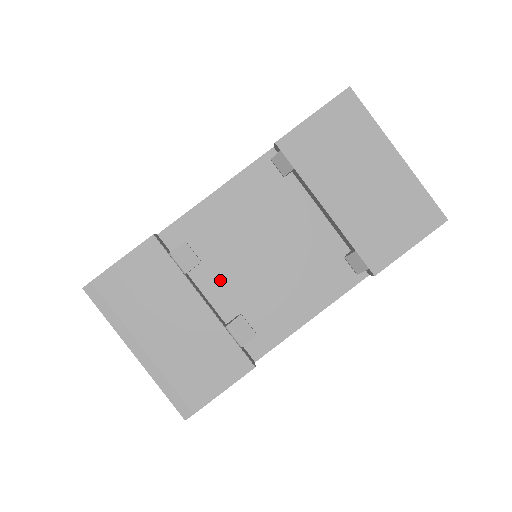
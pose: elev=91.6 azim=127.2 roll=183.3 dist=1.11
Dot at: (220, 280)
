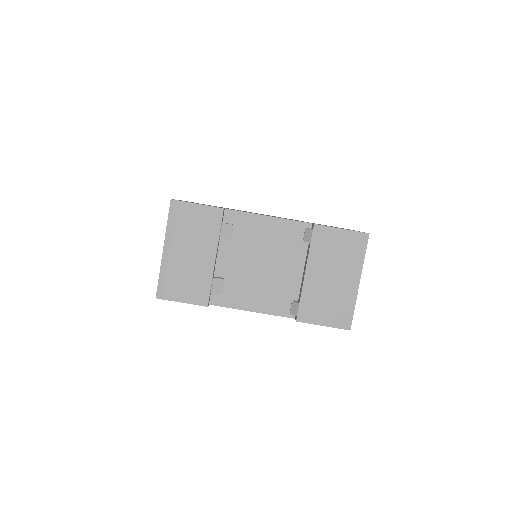
Dot at: (231, 255)
